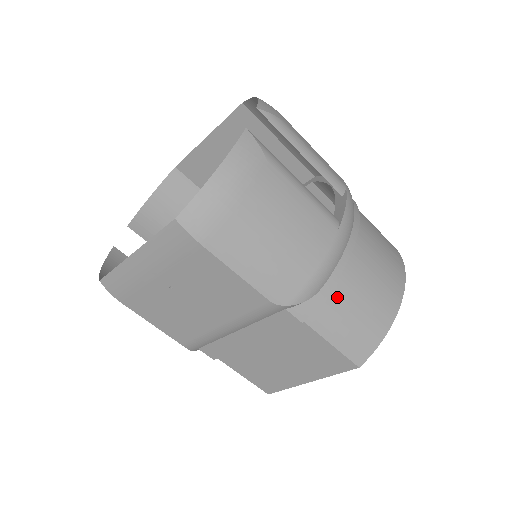
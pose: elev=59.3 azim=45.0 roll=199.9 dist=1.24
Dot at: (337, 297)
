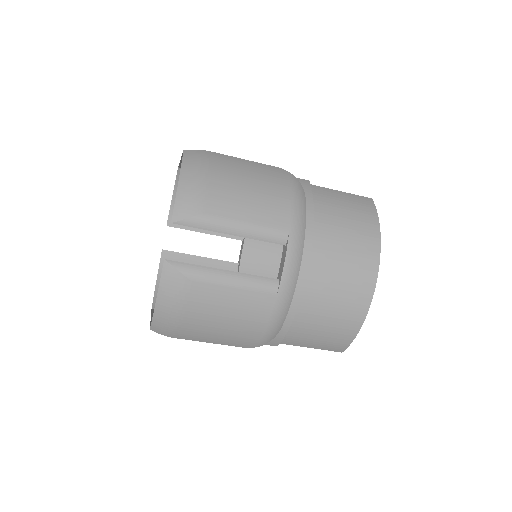
Dot at: (298, 328)
